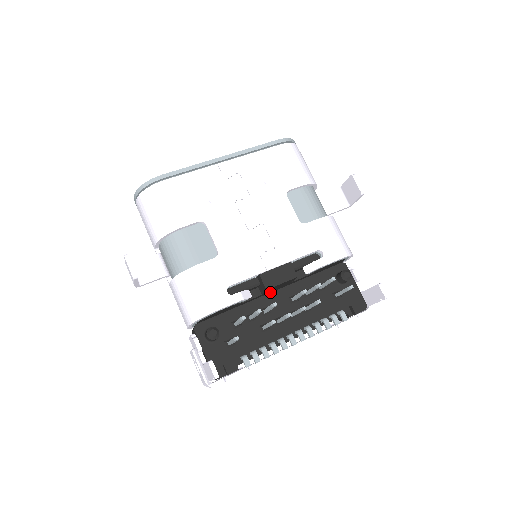
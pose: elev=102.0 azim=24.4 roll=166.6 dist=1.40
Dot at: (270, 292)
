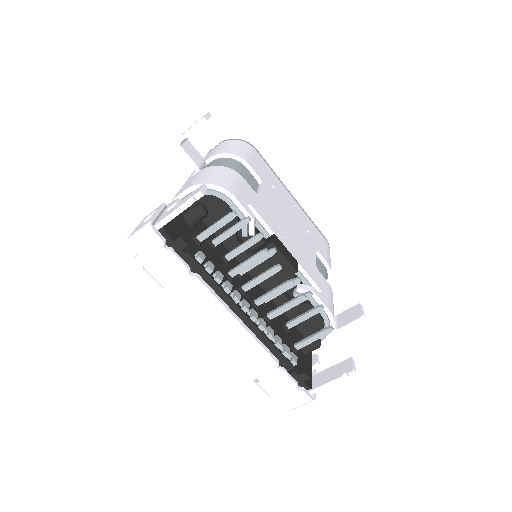
Dot at: (251, 273)
